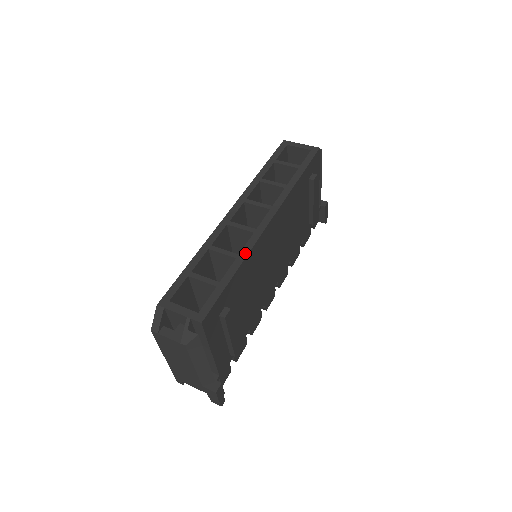
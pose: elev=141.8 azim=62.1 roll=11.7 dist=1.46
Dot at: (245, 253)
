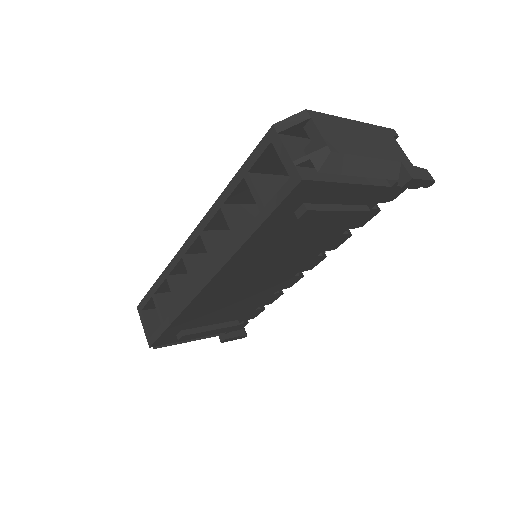
Dot at: (182, 308)
